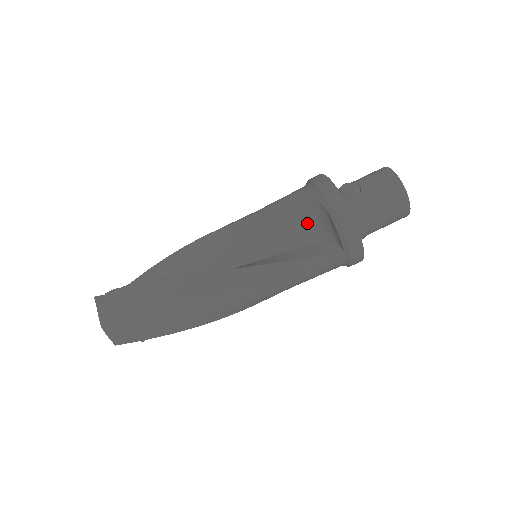
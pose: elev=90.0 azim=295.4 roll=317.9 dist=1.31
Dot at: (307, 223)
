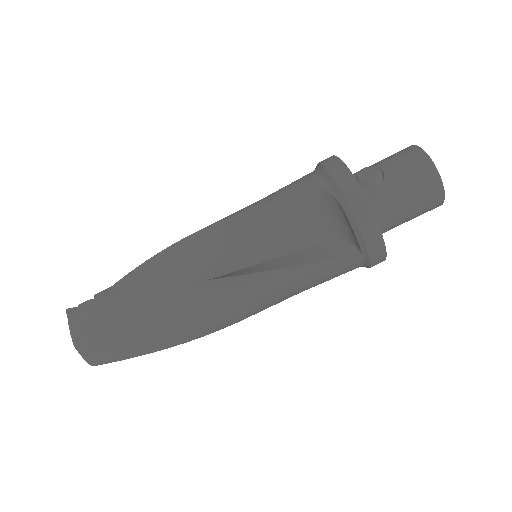
Dot at: (317, 218)
